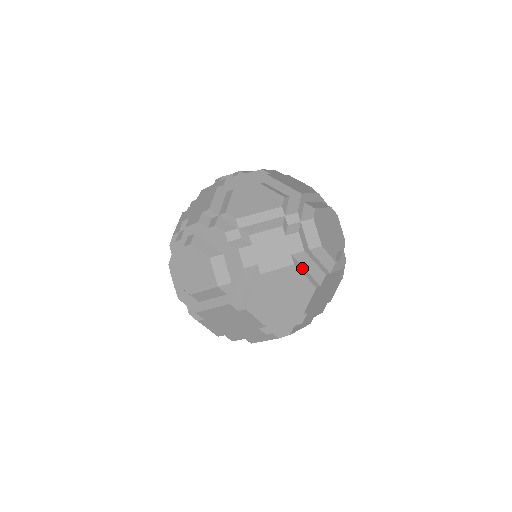
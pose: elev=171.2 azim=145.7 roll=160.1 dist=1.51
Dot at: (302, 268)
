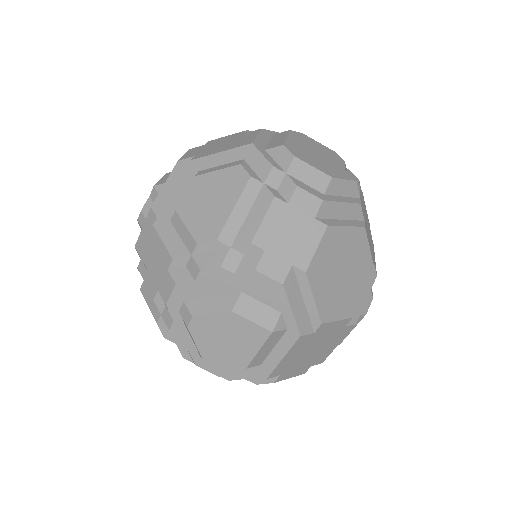
Dot at: (336, 221)
